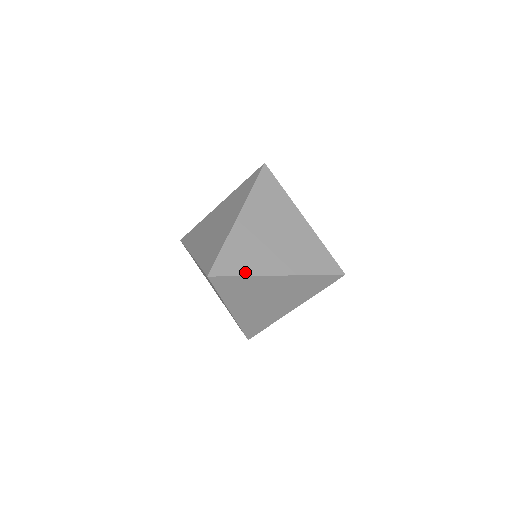
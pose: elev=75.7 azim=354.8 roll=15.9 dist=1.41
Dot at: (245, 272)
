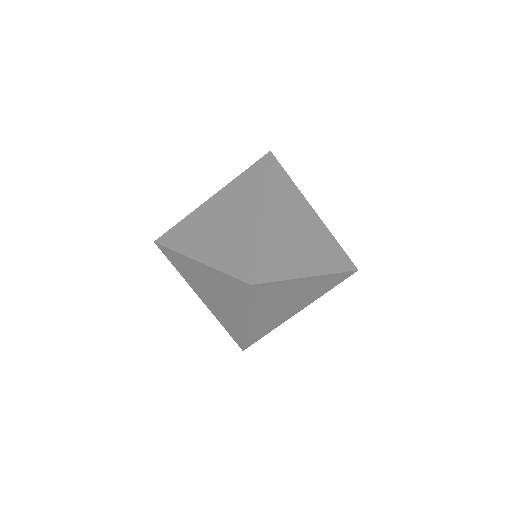
Dot at: (282, 276)
